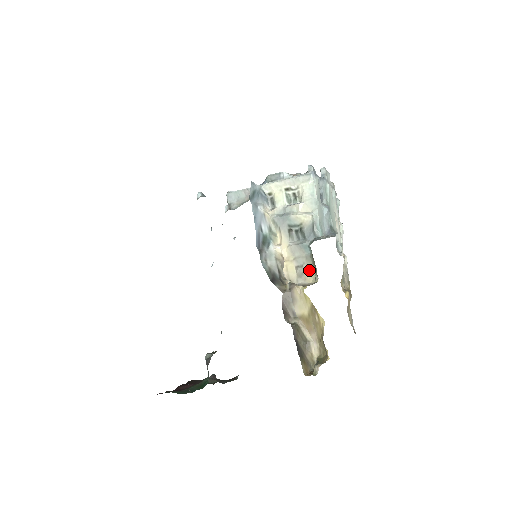
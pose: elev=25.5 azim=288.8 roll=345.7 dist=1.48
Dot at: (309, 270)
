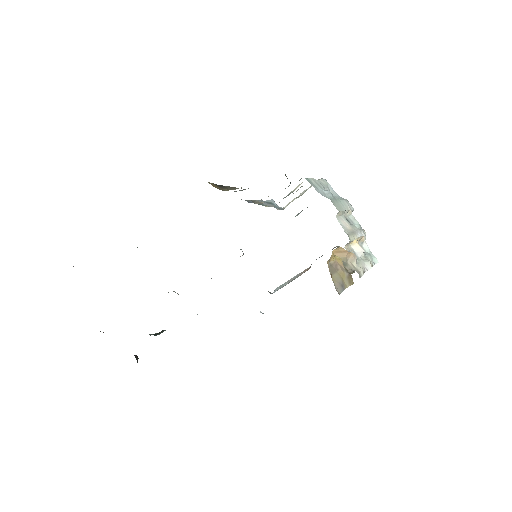
Dot at: occluded
